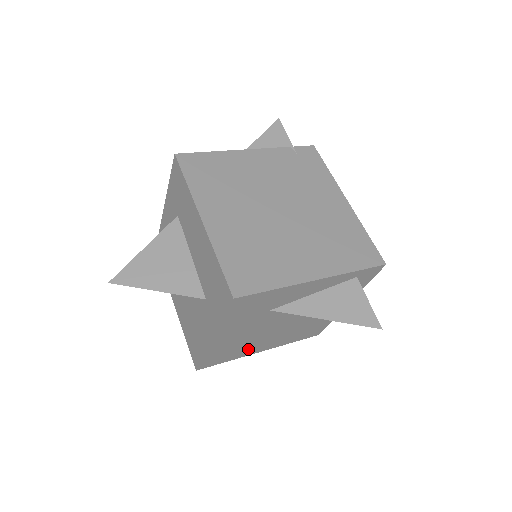
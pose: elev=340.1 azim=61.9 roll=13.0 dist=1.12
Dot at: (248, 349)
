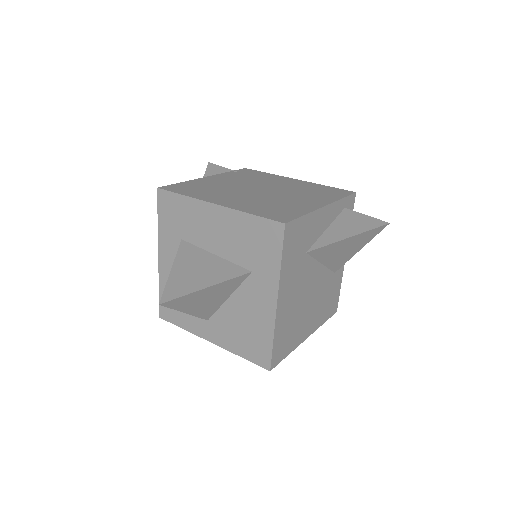
Dot at: (299, 331)
